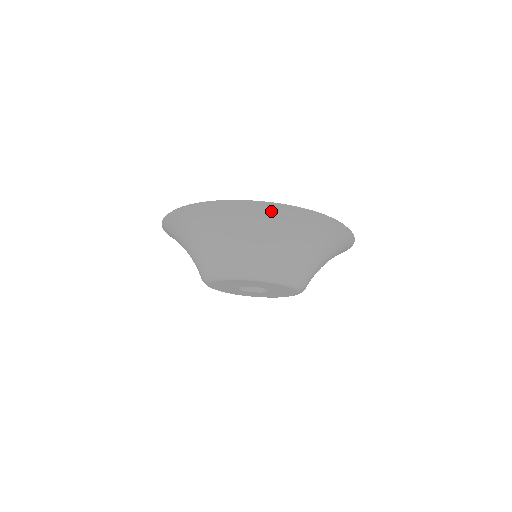
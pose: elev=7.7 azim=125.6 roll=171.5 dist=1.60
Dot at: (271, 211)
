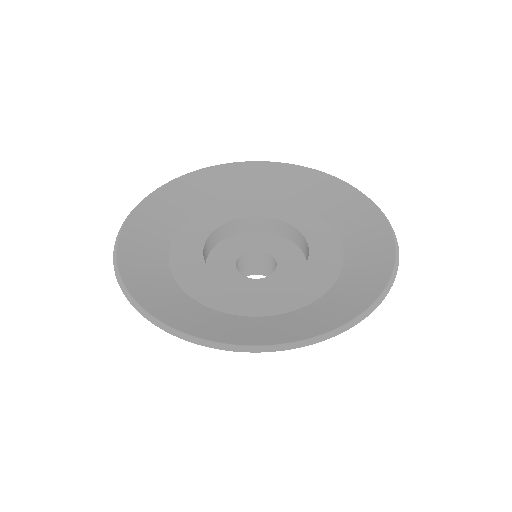
Dot at: occluded
